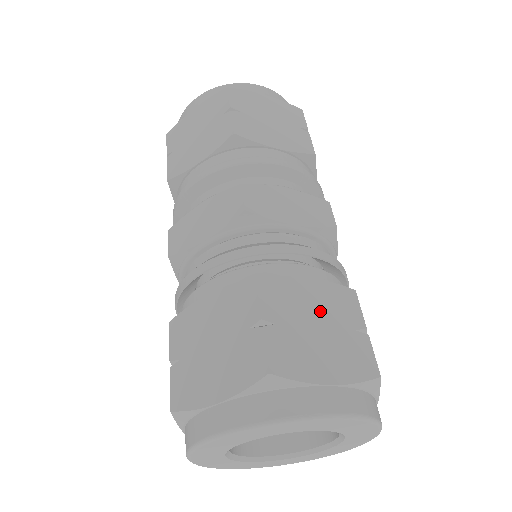
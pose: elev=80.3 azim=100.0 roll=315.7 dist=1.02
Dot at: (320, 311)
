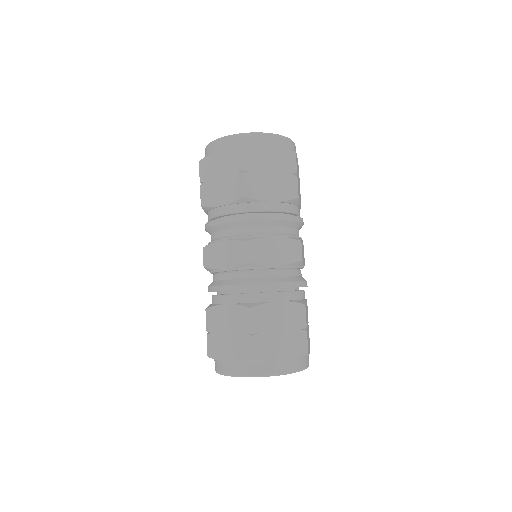
Dot at: (283, 322)
